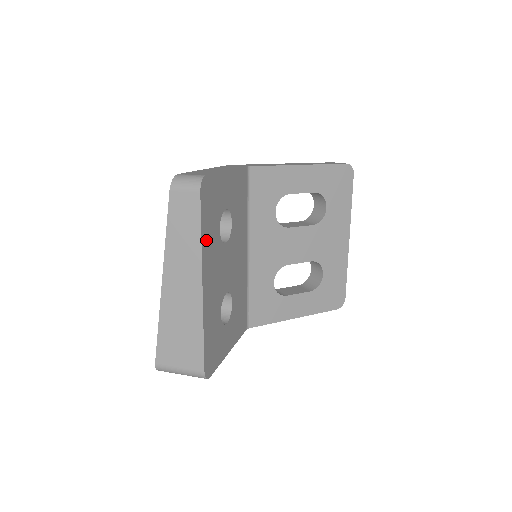
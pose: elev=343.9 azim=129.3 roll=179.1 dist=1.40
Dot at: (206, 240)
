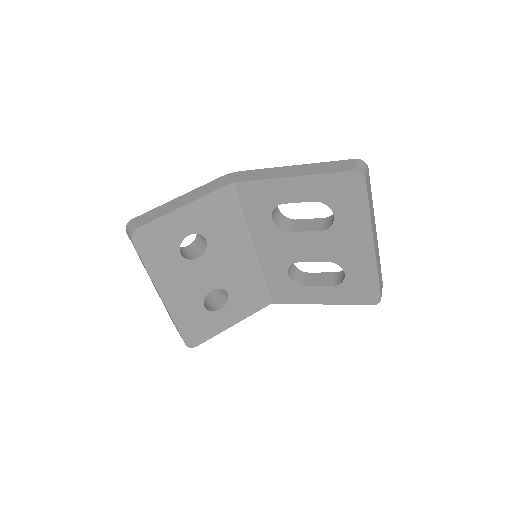
Dot at: (157, 268)
